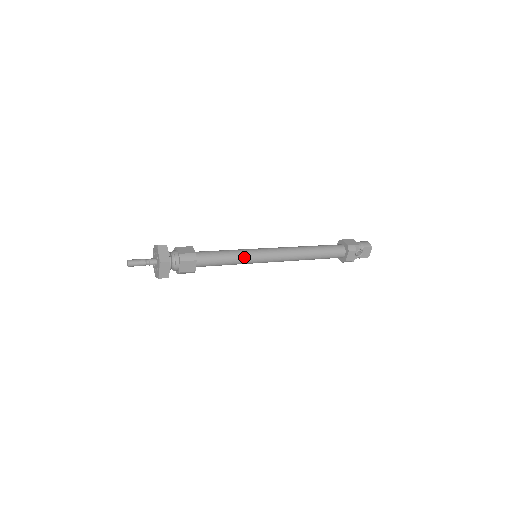
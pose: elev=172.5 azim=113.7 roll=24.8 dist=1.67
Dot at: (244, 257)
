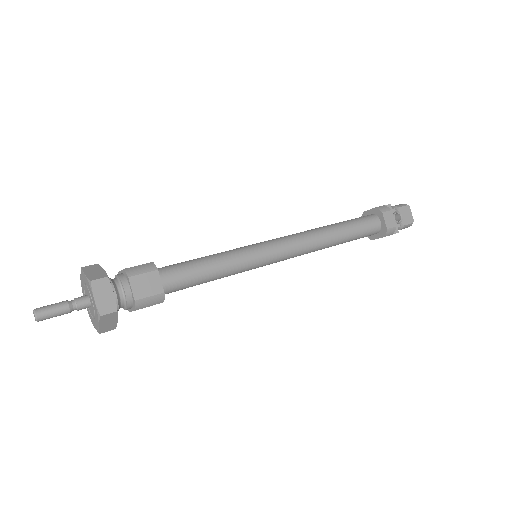
Dot at: (237, 255)
